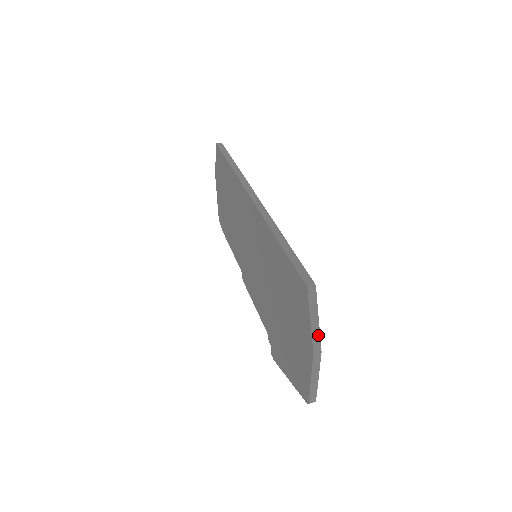
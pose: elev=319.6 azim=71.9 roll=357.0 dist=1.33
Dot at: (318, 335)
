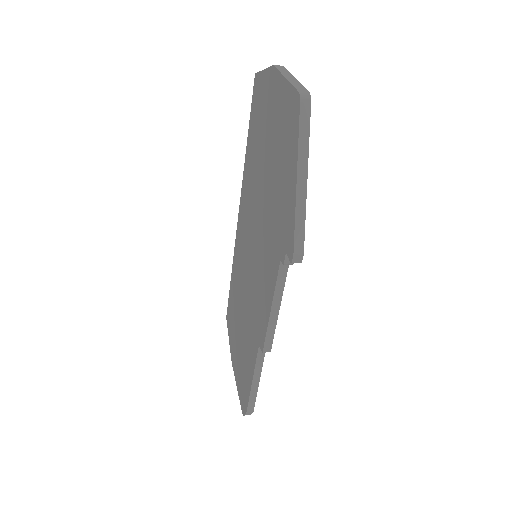
Dot at: occluded
